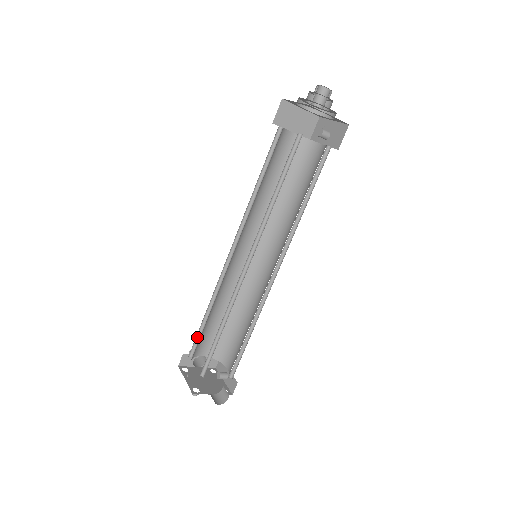
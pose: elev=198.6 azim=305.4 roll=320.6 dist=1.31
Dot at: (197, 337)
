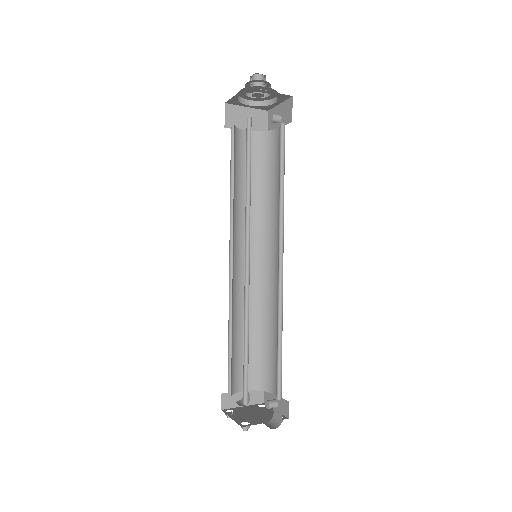
Dot at: (229, 369)
